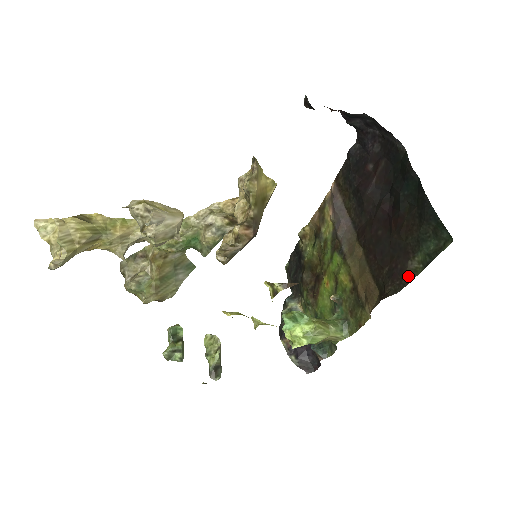
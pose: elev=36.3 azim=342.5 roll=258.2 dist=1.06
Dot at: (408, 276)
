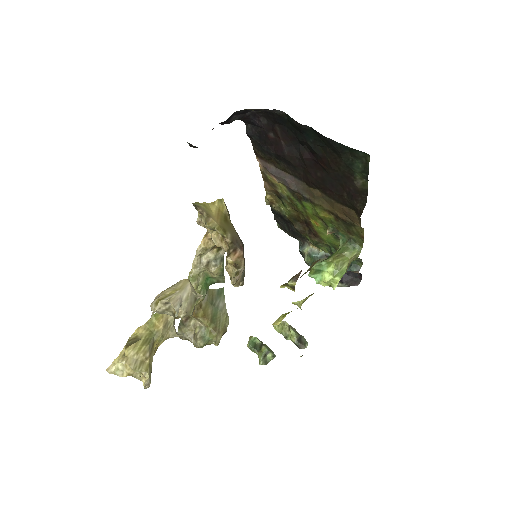
Dot at: (362, 191)
